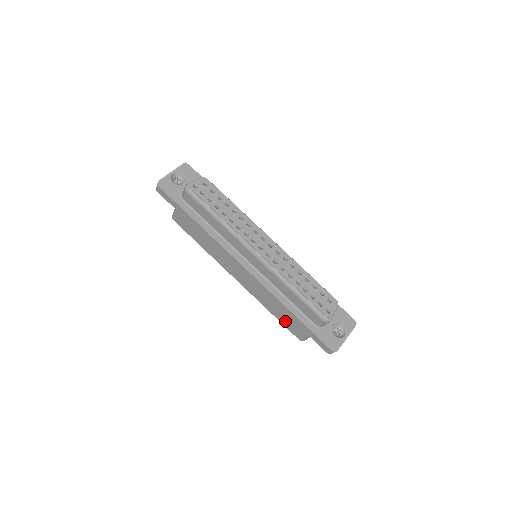
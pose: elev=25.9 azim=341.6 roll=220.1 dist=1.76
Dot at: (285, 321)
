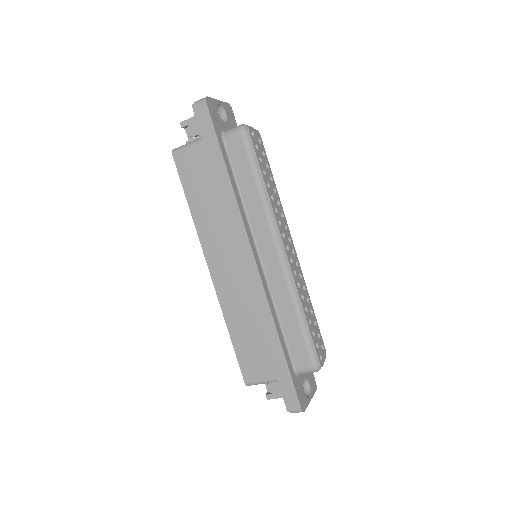
Dot at: (245, 351)
